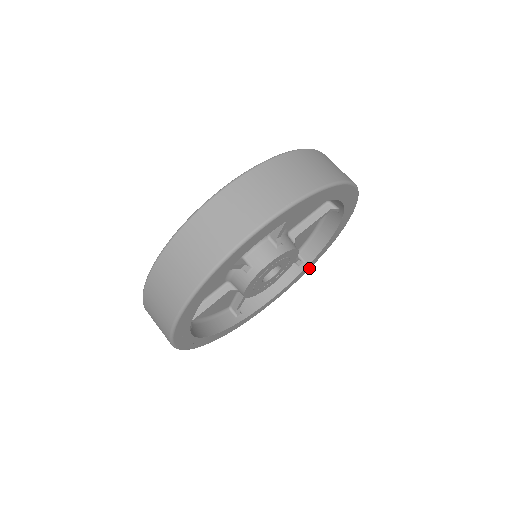
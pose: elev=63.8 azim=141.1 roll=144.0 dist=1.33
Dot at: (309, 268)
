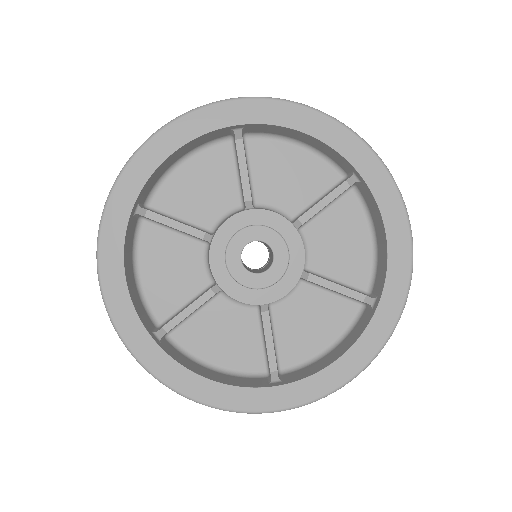
Dot at: (396, 314)
